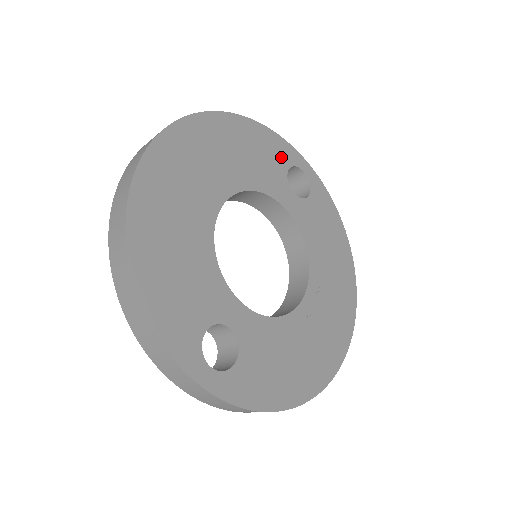
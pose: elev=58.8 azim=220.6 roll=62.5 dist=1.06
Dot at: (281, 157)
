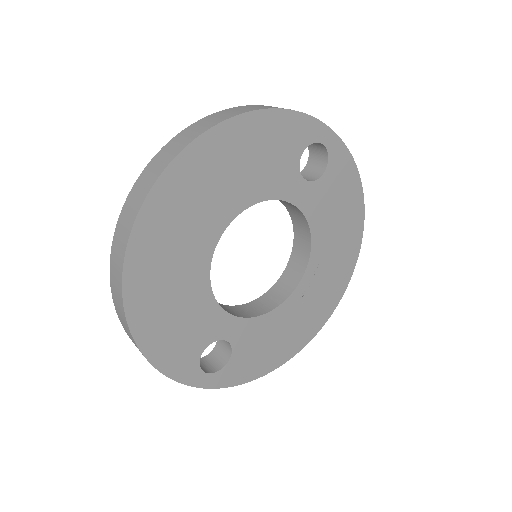
Dot at: (295, 141)
